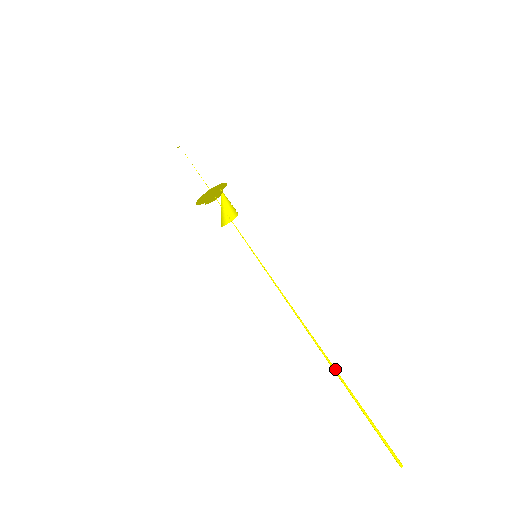
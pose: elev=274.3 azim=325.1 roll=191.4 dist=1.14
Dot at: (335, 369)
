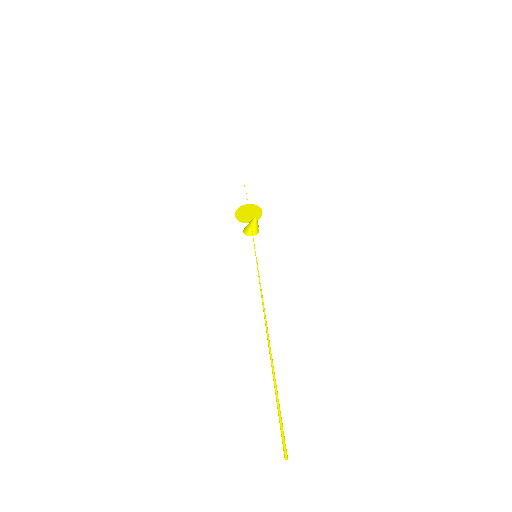
Dot at: occluded
